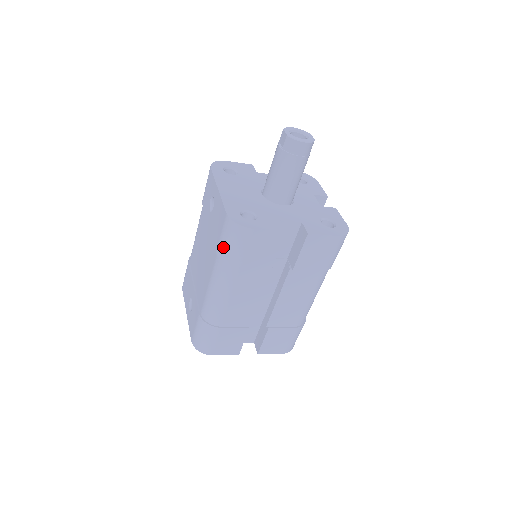
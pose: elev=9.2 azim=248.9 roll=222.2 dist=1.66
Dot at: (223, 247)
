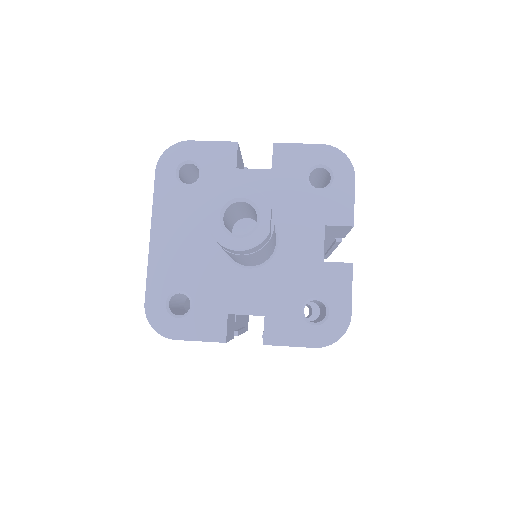
Dot at: occluded
